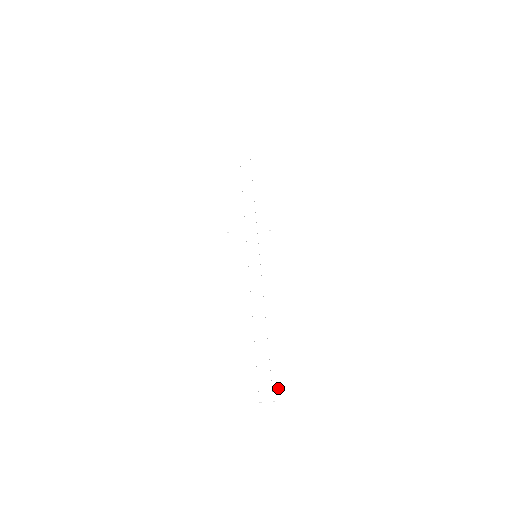
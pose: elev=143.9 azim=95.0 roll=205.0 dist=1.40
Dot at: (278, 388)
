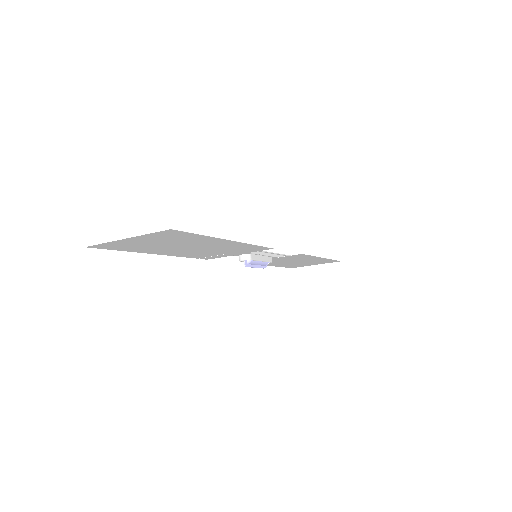
Dot at: (168, 240)
